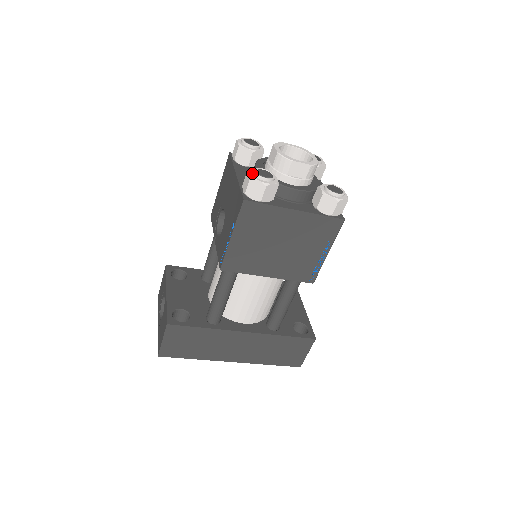
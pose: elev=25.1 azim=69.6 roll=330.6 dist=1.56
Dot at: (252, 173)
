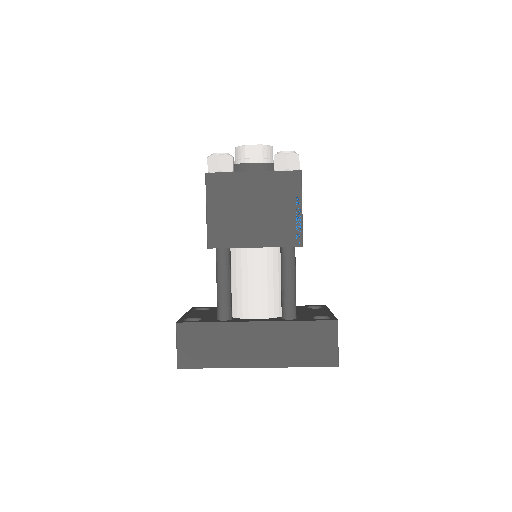
Dot at: occluded
